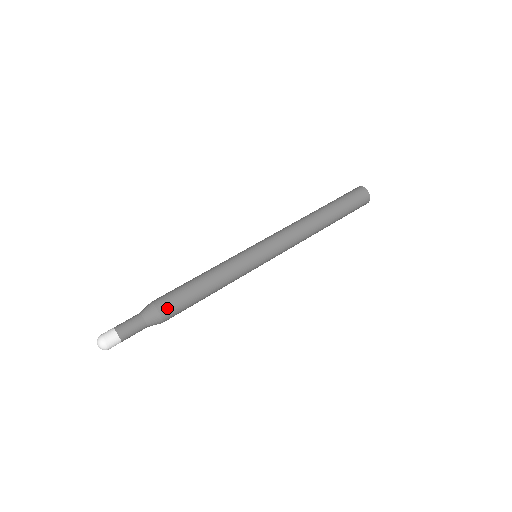
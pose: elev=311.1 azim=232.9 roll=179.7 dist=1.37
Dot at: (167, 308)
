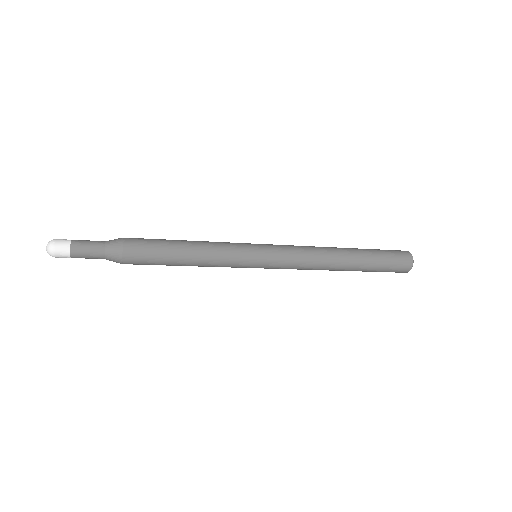
Dot at: (133, 238)
